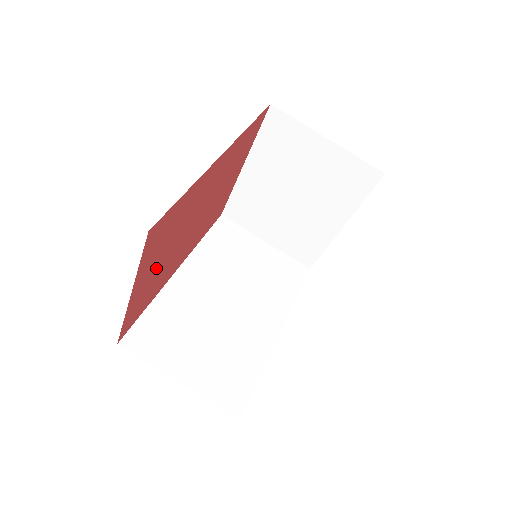
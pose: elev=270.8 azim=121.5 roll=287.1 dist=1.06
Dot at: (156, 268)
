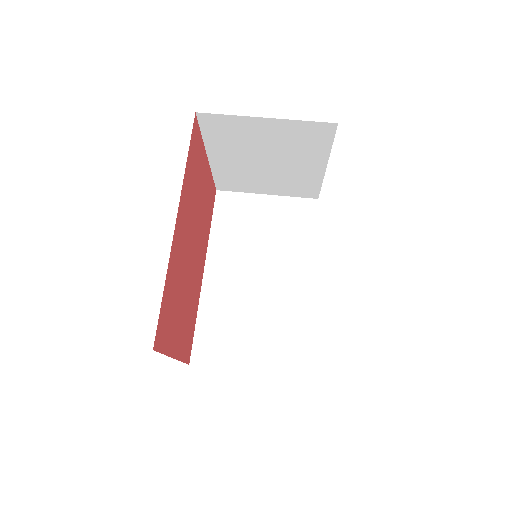
Dot at: (181, 318)
